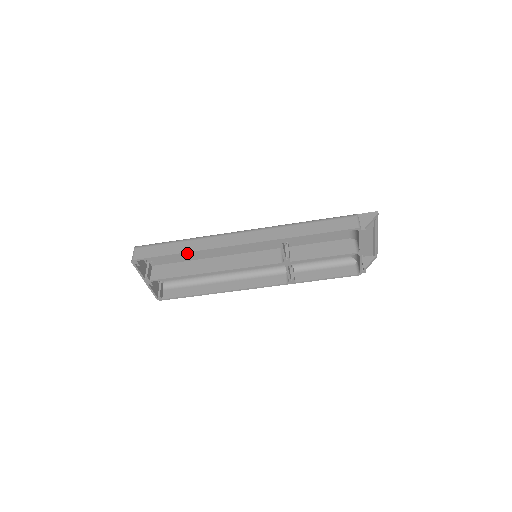
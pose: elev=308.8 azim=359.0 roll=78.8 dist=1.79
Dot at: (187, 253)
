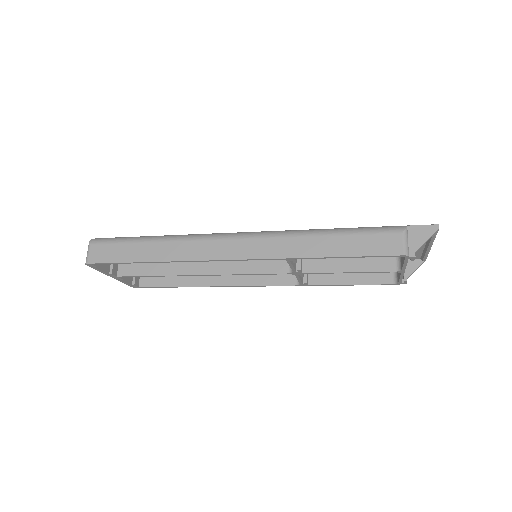
Dot at: (158, 262)
